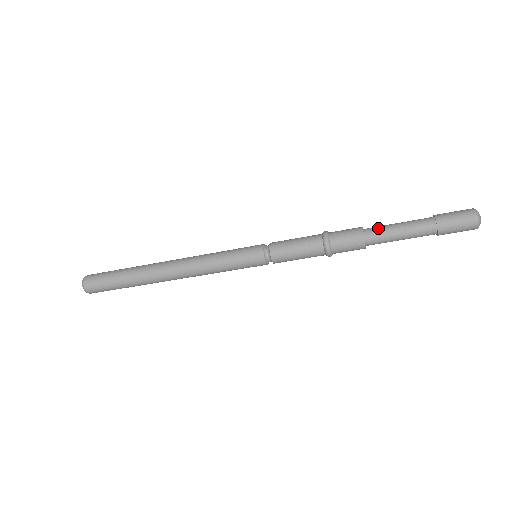
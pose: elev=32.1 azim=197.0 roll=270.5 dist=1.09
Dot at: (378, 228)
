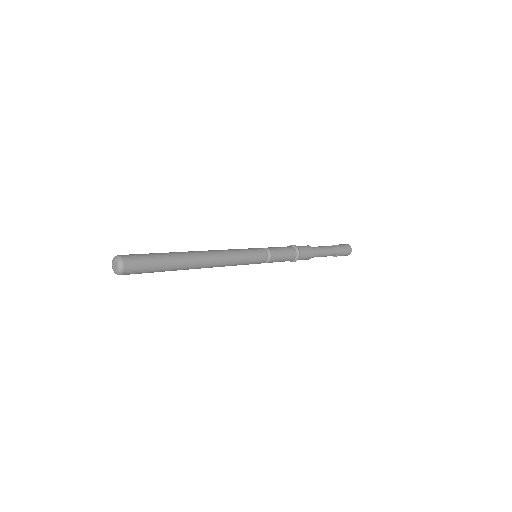
Dot at: occluded
